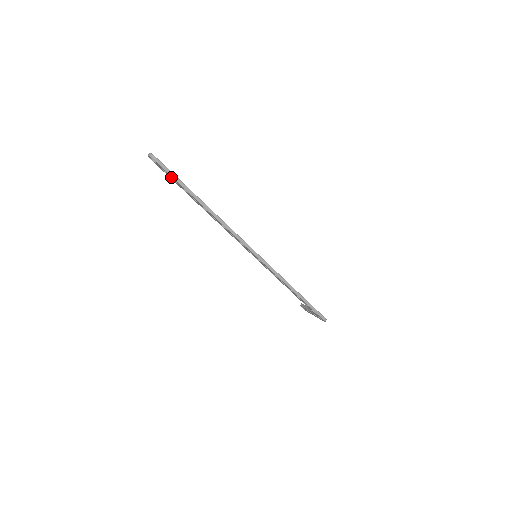
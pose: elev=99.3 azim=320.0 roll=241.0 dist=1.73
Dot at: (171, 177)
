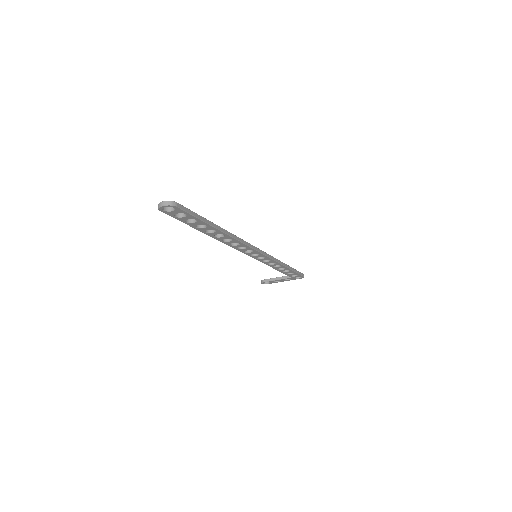
Dot at: occluded
